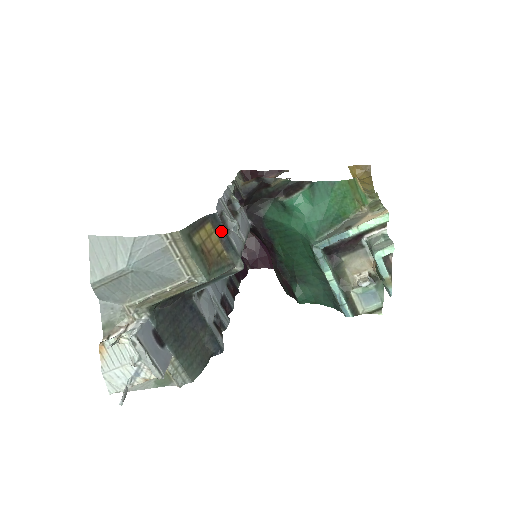
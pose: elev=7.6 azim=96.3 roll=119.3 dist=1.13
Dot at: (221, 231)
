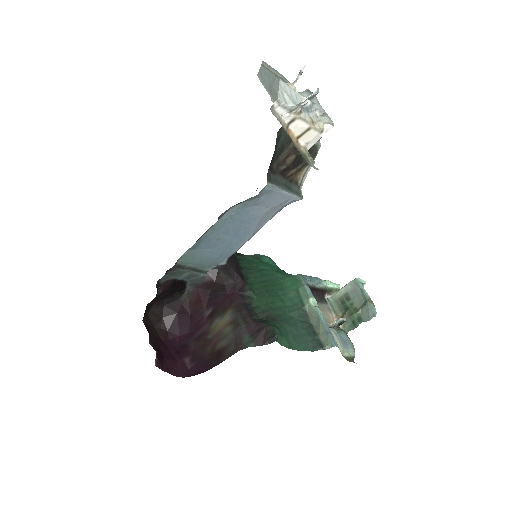
Dot at: occluded
